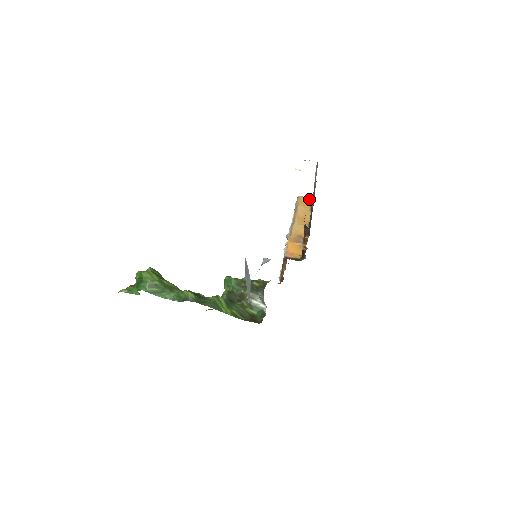
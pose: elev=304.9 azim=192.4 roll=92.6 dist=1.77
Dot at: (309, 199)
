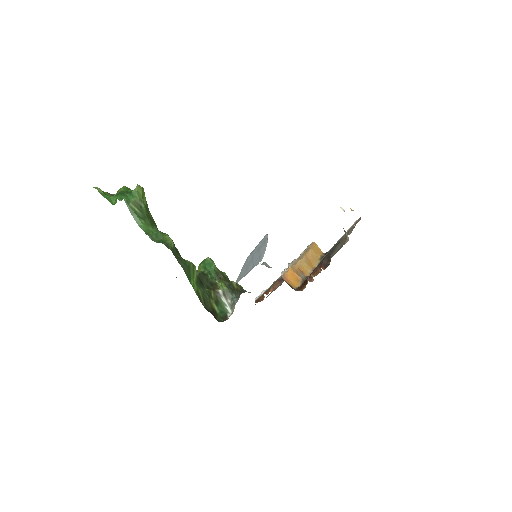
Dot at: (321, 251)
